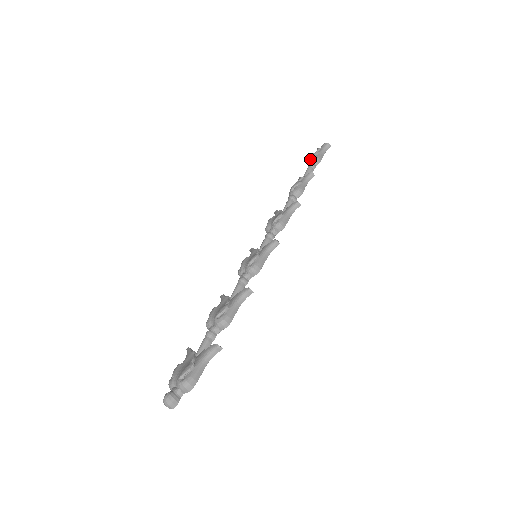
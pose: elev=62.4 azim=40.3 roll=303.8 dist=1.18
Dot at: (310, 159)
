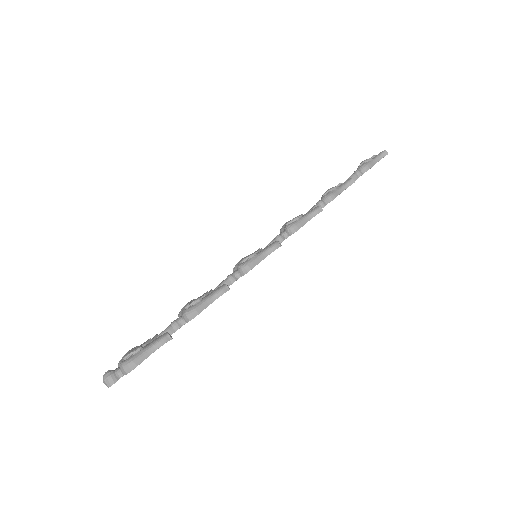
Dot at: (358, 166)
